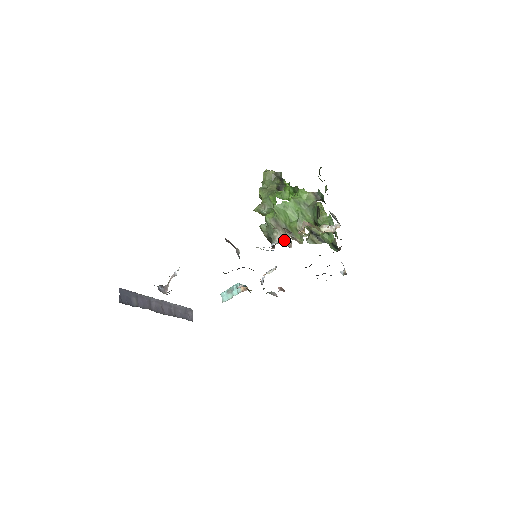
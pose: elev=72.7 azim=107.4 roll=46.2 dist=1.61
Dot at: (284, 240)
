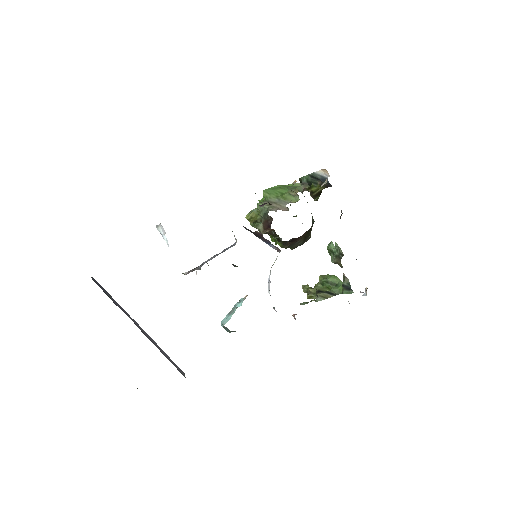
Dot at: occluded
